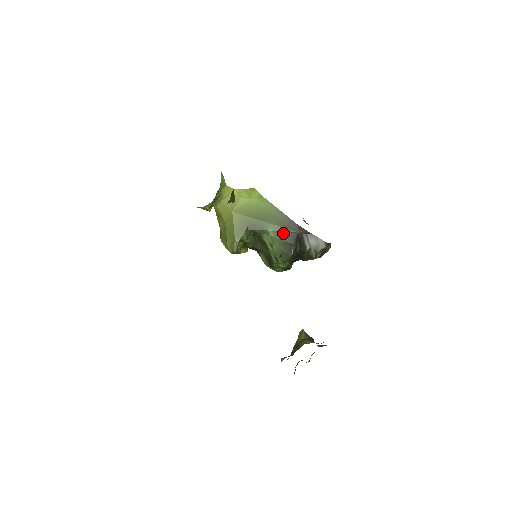
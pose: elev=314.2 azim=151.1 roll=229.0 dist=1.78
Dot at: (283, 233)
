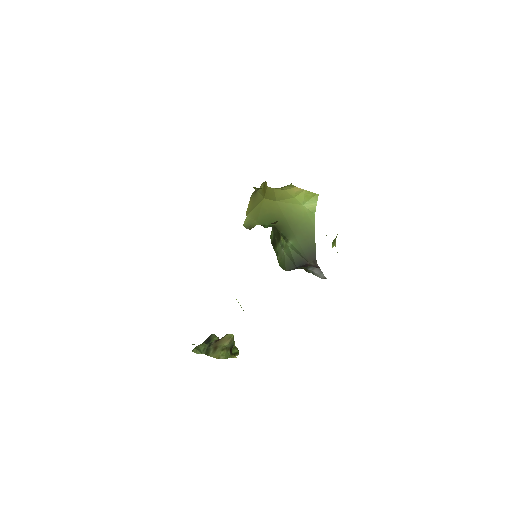
Dot at: (298, 253)
